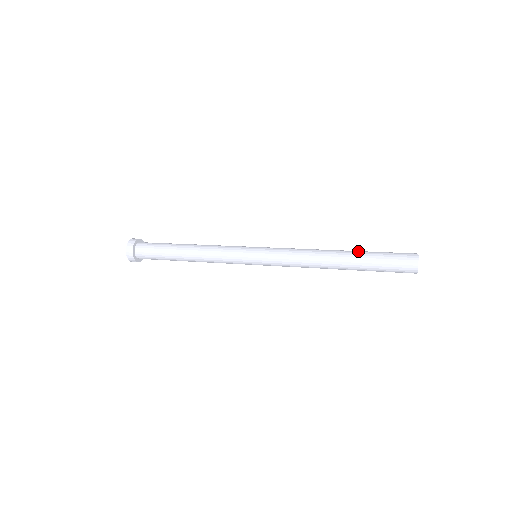
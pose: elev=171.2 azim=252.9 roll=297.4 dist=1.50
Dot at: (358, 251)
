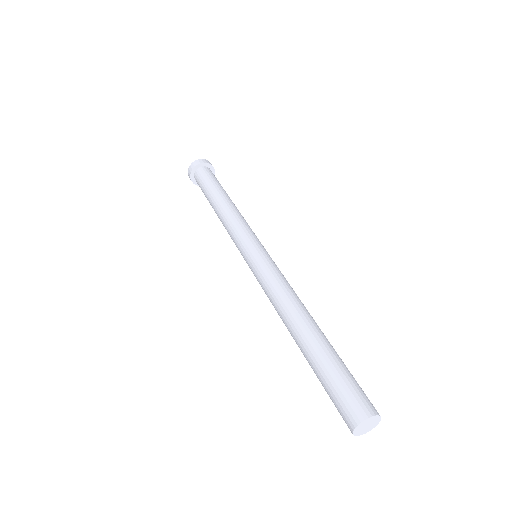
Dot at: (322, 342)
